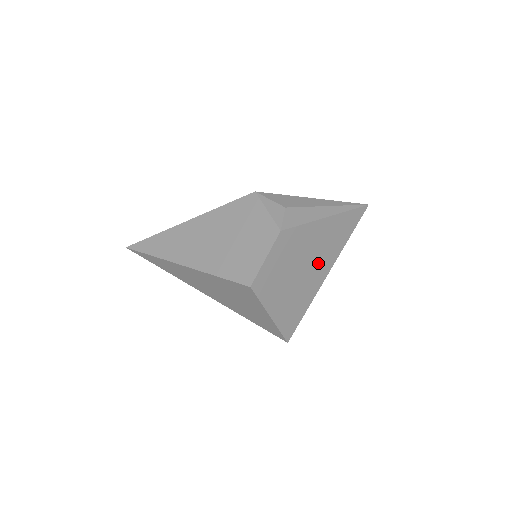
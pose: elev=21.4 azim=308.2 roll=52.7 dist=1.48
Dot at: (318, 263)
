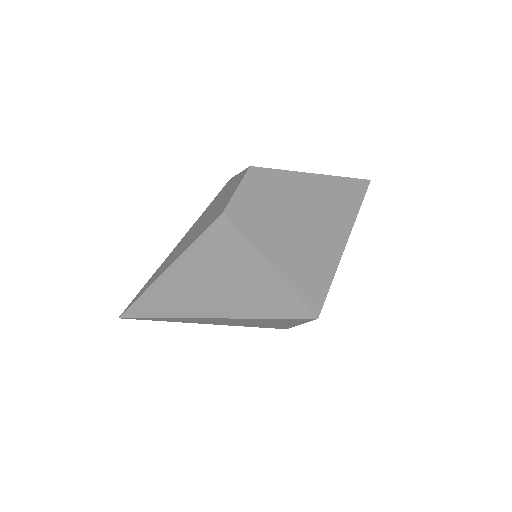
Dot at: (324, 220)
